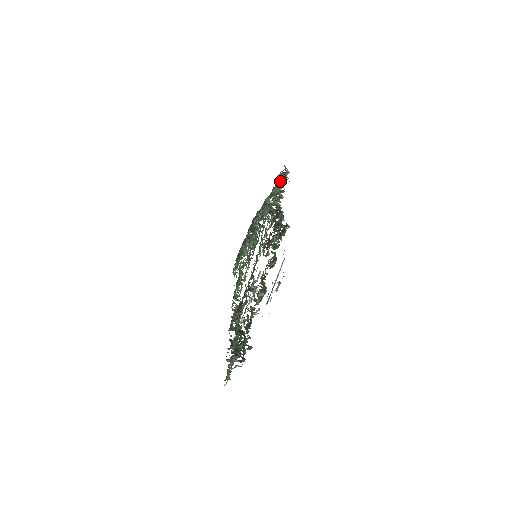
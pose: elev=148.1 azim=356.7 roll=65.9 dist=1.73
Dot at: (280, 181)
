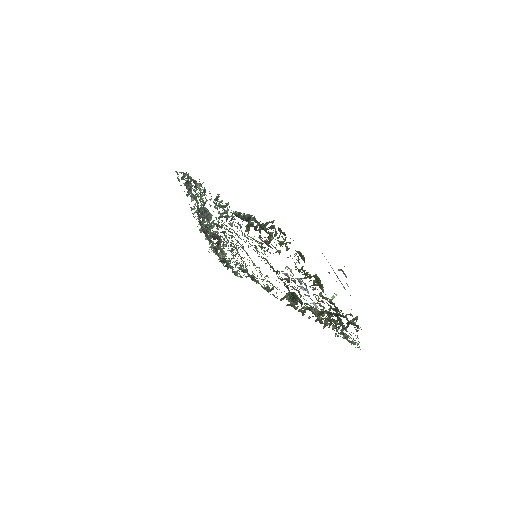
Dot at: occluded
